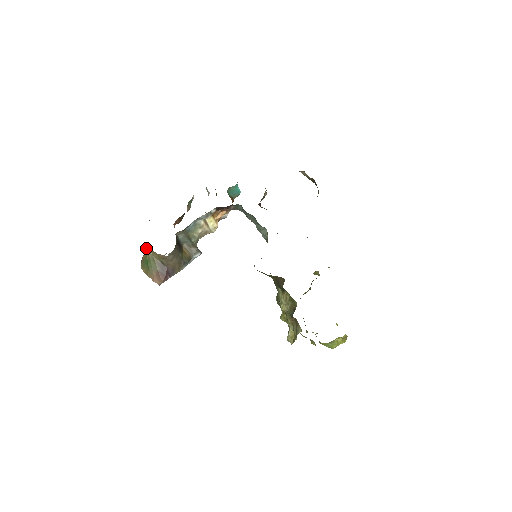
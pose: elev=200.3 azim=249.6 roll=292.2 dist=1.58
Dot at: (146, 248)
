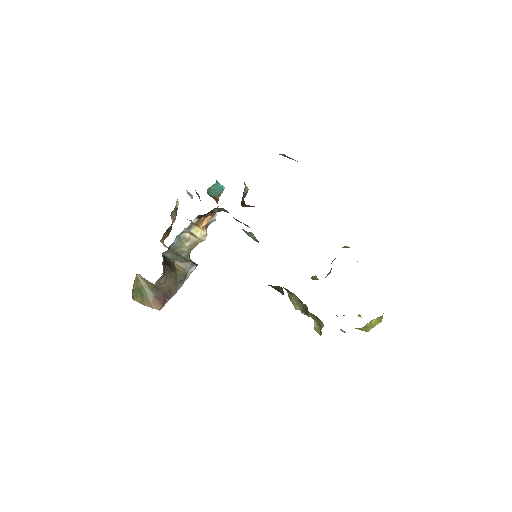
Dot at: (136, 276)
